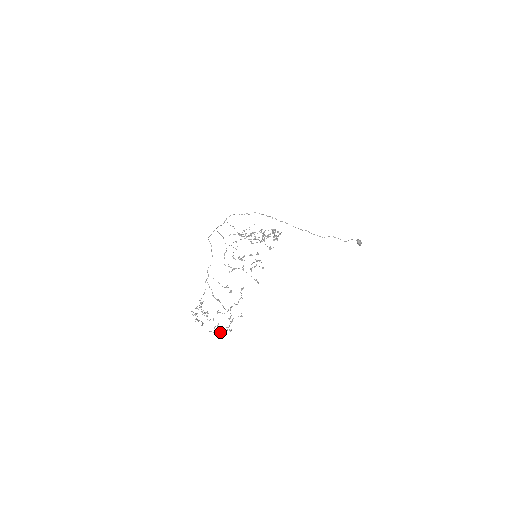
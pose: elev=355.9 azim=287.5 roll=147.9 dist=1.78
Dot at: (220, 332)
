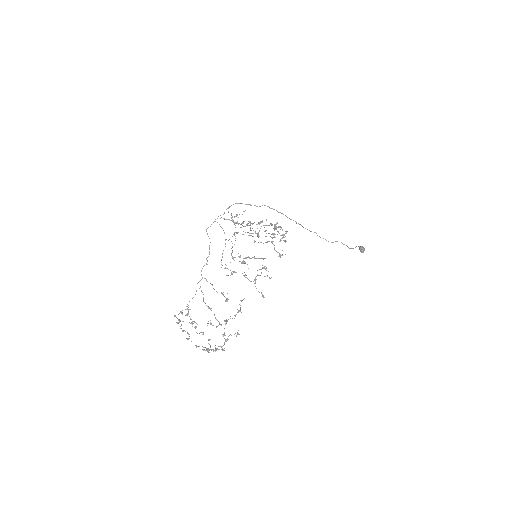
Dot at: (210, 349)
